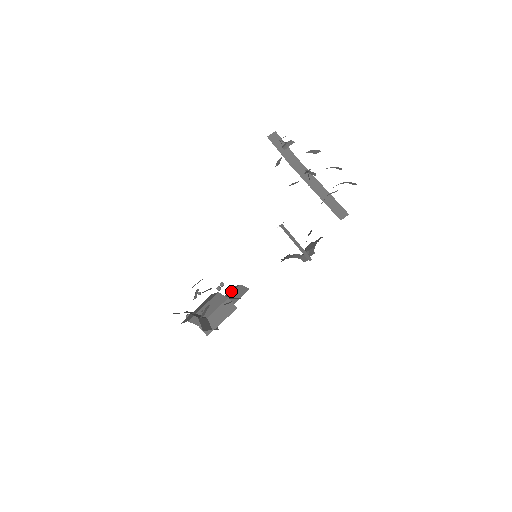
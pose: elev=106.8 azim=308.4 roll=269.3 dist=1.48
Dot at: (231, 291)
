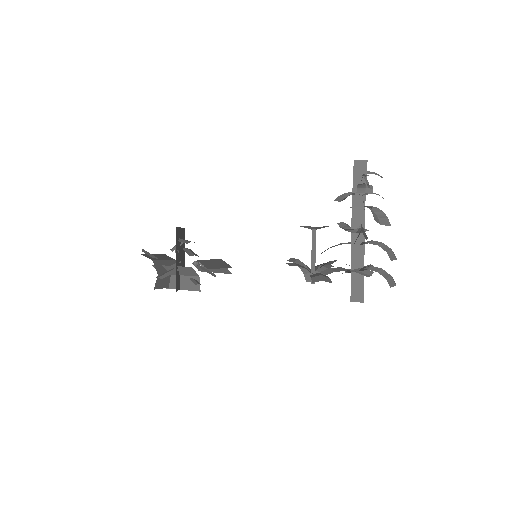
Dot at: occluded
